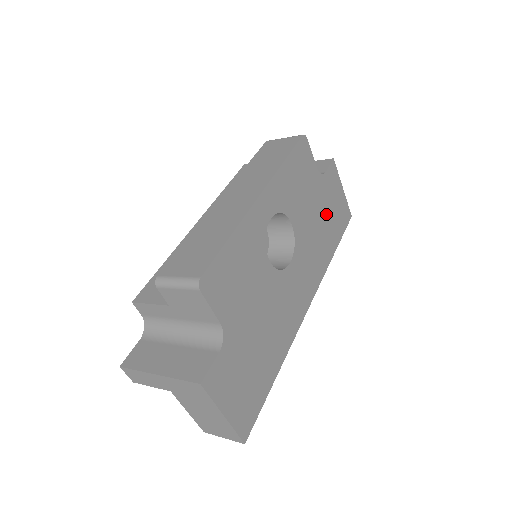
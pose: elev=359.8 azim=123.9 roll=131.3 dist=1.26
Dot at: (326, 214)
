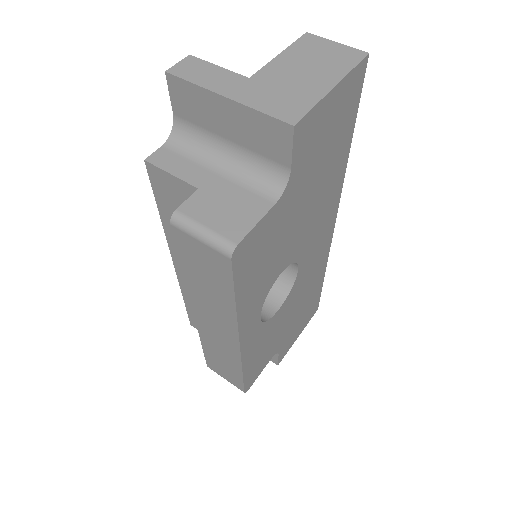
Dot at: (318, 171)
